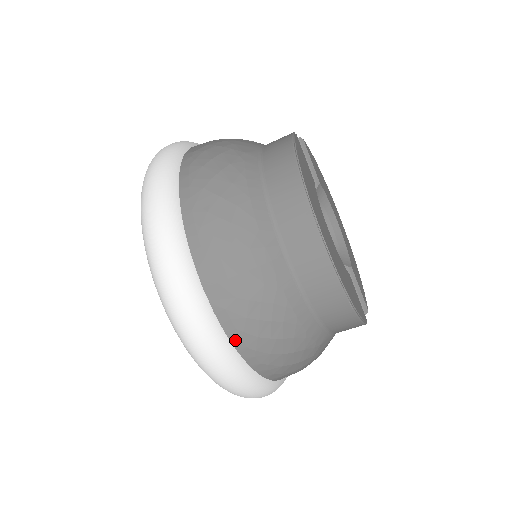
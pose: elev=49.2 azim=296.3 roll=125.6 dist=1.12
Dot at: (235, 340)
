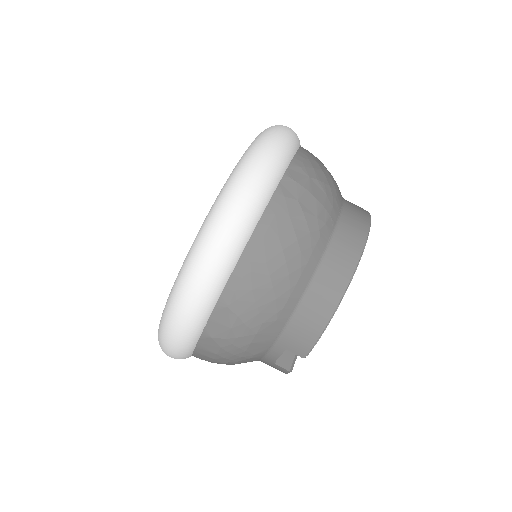
Dot at: (264, 221)
